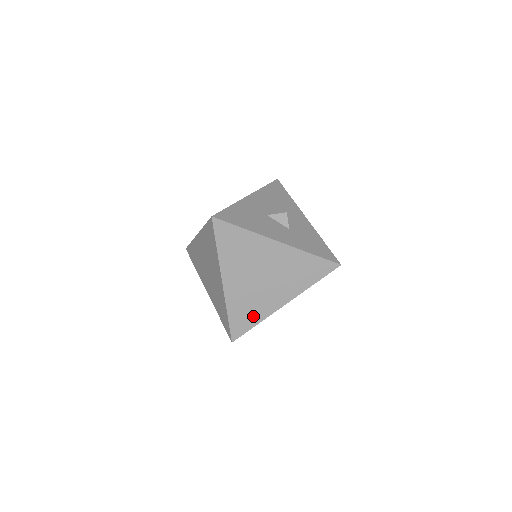
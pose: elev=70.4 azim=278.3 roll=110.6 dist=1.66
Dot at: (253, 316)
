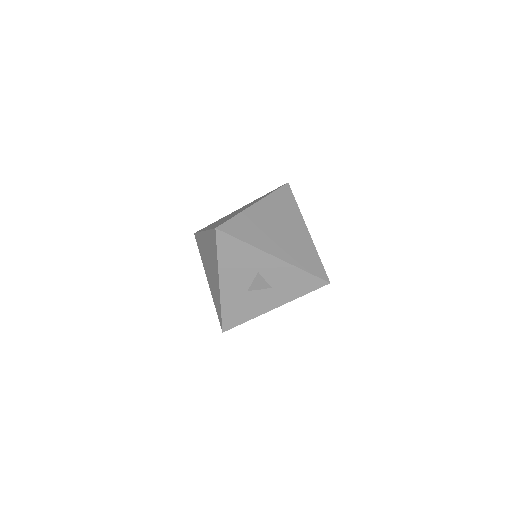
Dot at: occluded
